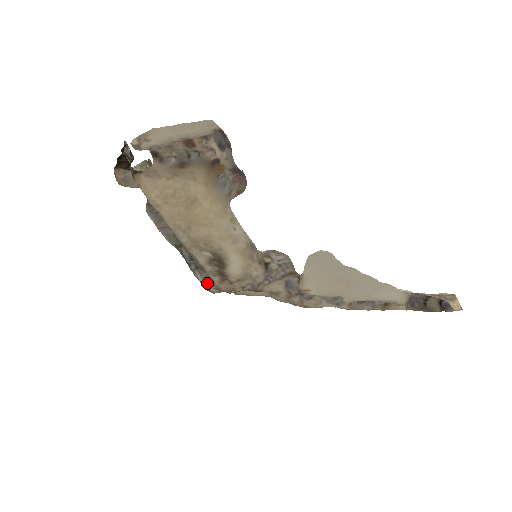
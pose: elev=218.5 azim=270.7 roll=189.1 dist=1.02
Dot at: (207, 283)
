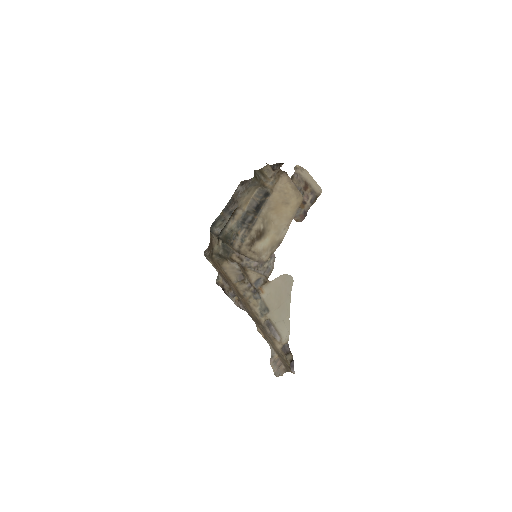
Dot at: (240, 239)
